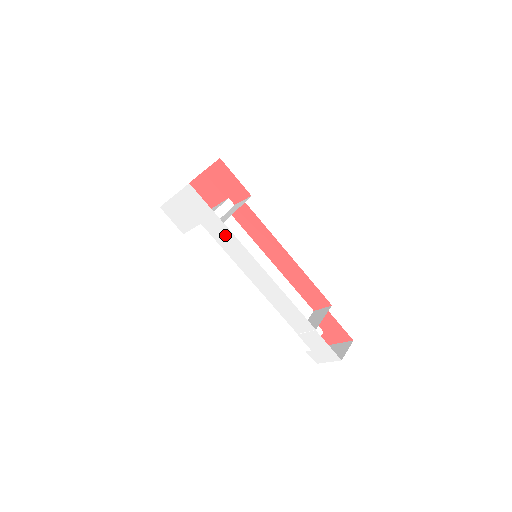
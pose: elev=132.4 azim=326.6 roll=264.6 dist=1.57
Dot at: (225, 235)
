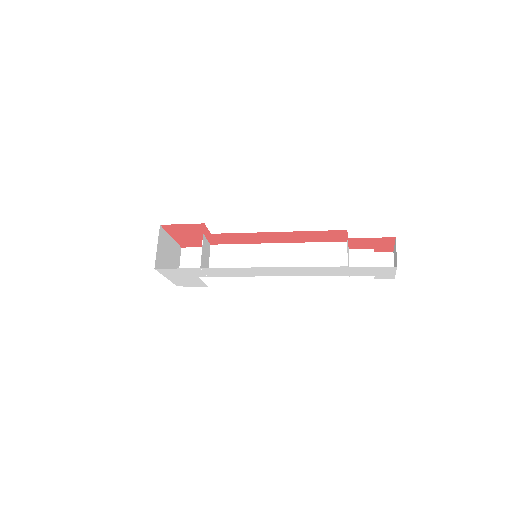
Dot at: (214, 271)
